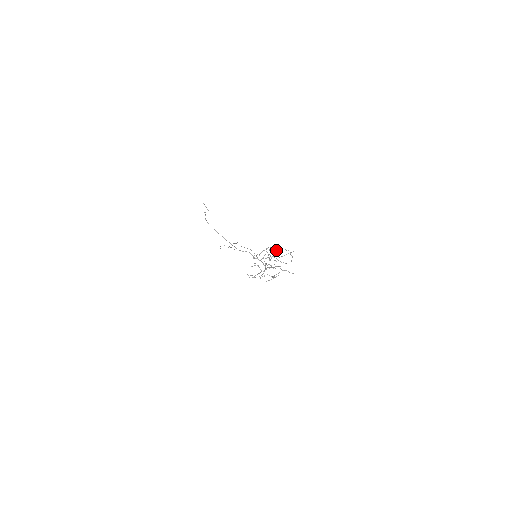
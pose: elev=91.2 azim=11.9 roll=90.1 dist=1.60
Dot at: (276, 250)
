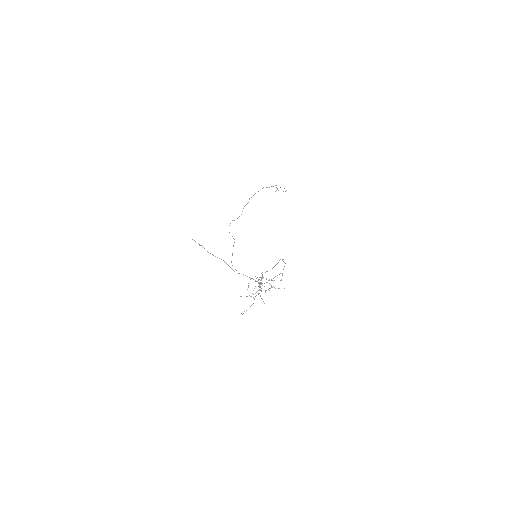
Dot at: (266, 271)
